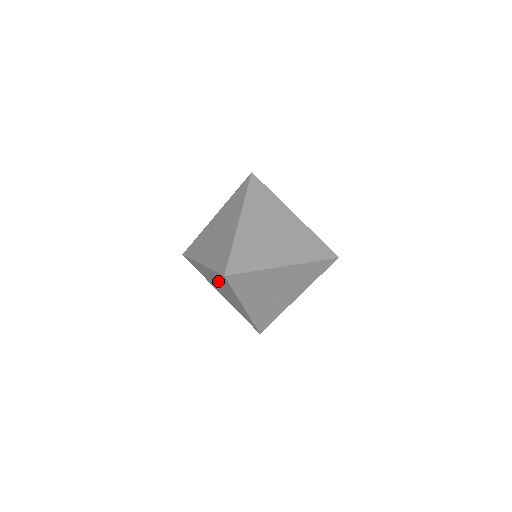
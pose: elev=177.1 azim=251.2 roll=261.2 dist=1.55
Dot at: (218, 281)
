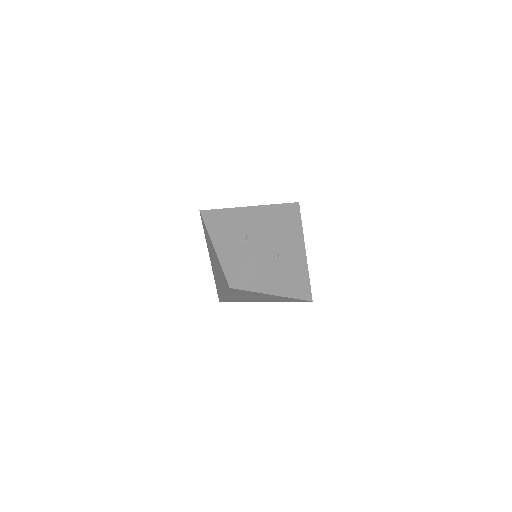
Dot at: (210, 251)
